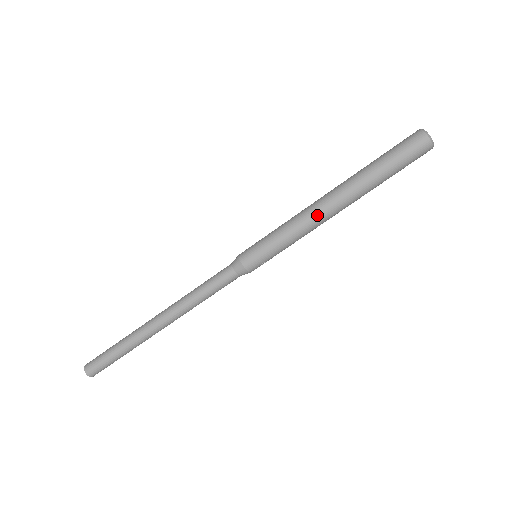
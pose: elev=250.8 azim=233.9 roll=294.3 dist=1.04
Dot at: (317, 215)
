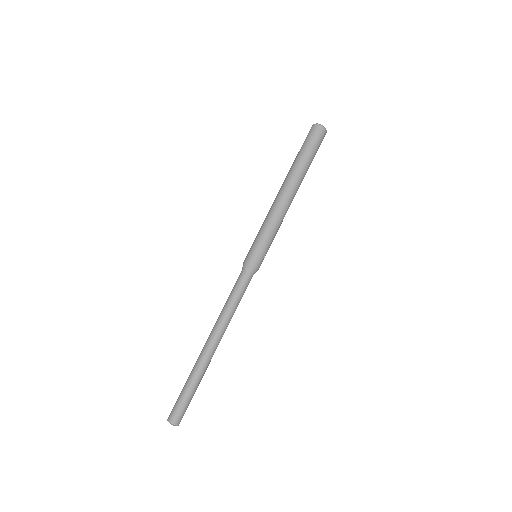
Dot at: (282, 205)
